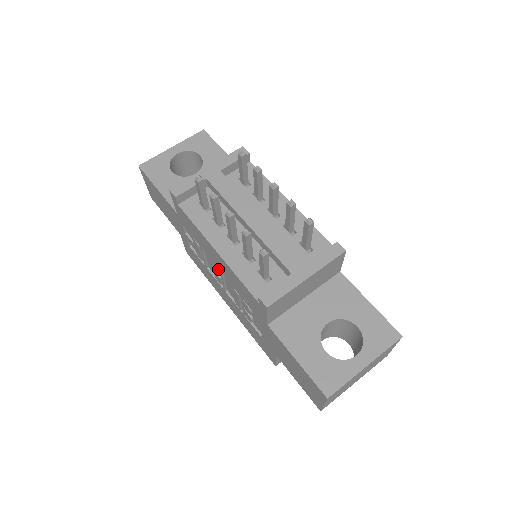
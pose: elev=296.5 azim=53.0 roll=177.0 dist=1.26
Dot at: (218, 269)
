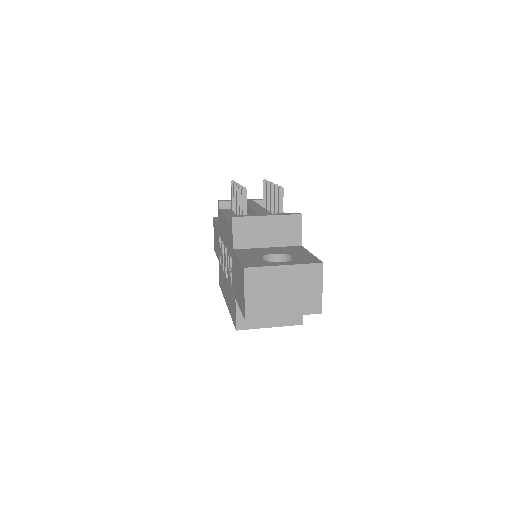
Dot at: occluded
